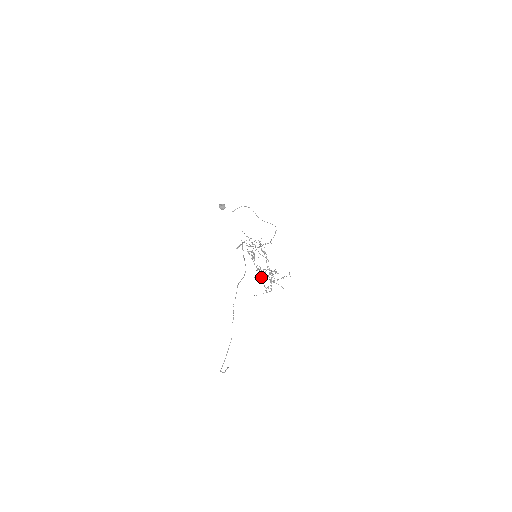
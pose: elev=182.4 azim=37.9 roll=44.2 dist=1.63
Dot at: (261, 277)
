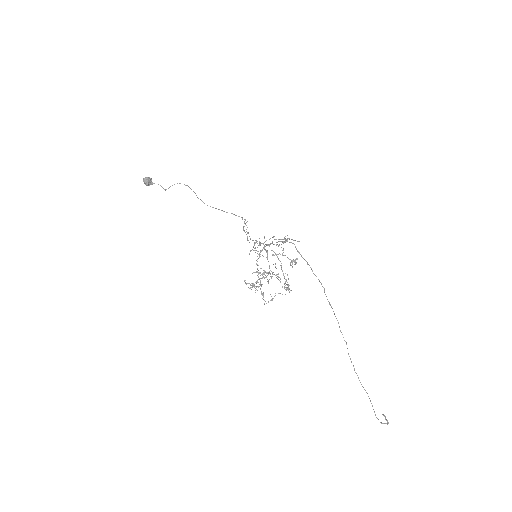
Dot at: (260, 283)
